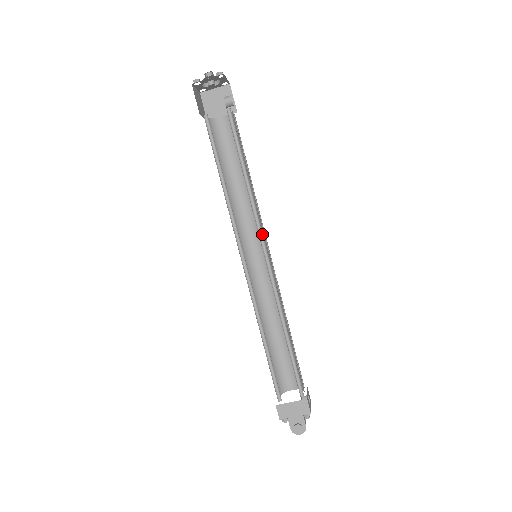
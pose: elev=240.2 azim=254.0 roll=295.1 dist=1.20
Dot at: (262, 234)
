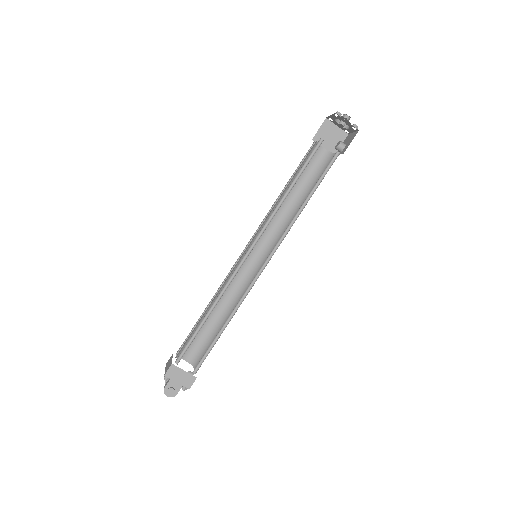
Dot at: (277, 248)
